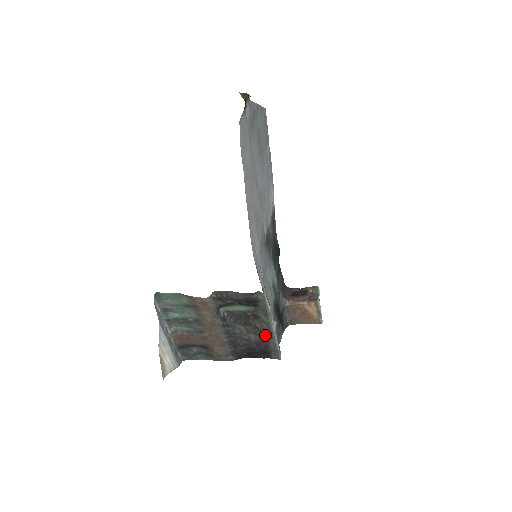
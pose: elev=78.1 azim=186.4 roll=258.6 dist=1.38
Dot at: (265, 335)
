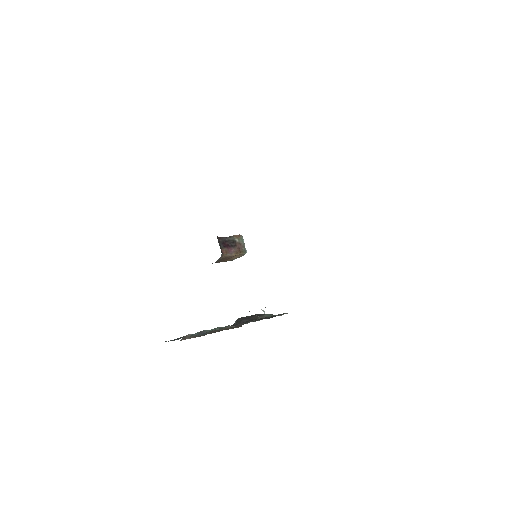
Dot at: occluded
